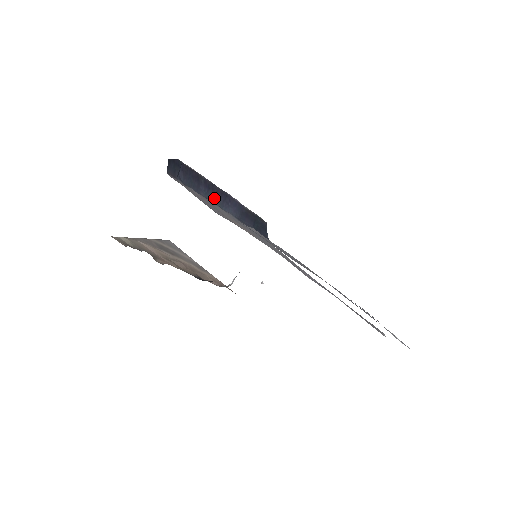
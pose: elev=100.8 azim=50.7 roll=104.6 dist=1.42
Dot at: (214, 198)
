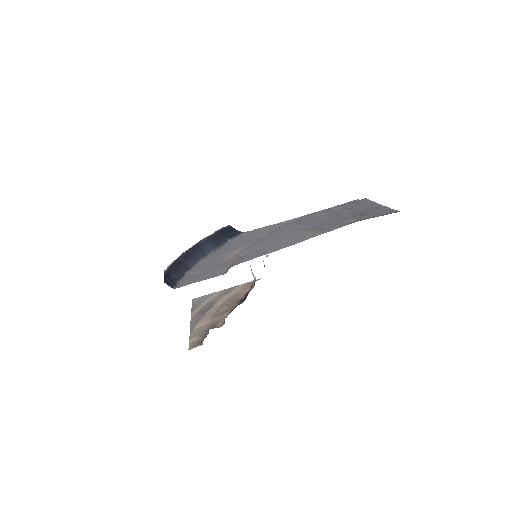
Dot at: (196, 258)
